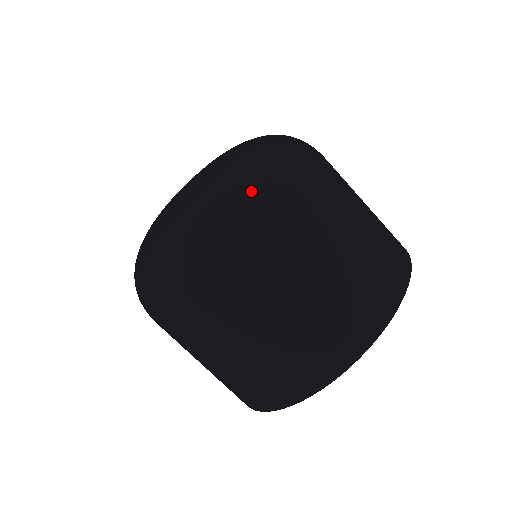
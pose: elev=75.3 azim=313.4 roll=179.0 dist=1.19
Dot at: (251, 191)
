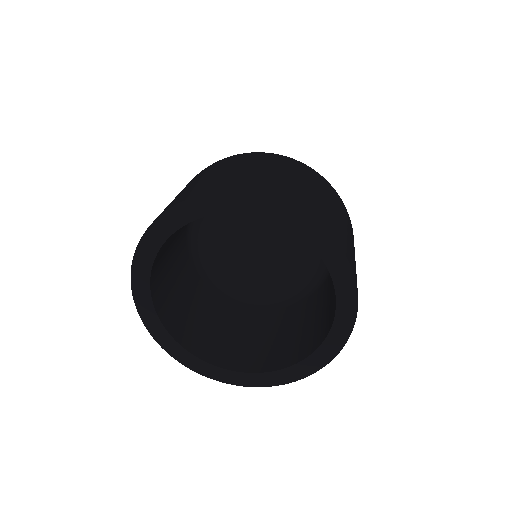
Dot at: occluded
